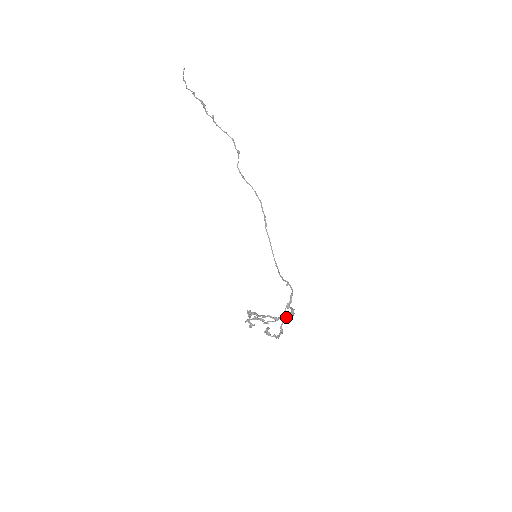
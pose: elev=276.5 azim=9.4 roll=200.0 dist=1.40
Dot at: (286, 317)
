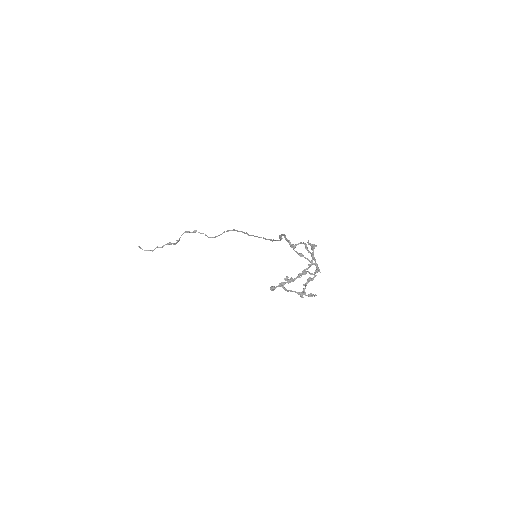
Dot at: occluded
